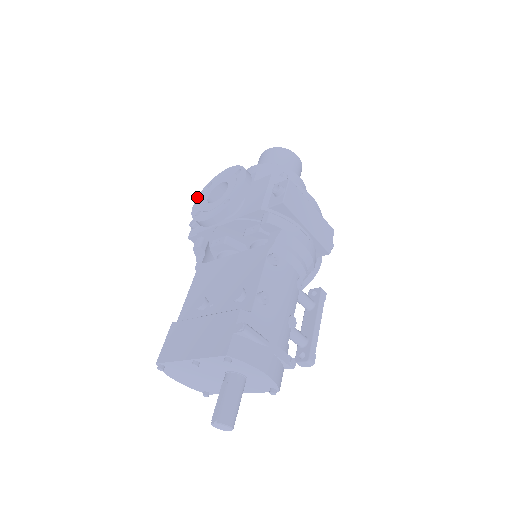
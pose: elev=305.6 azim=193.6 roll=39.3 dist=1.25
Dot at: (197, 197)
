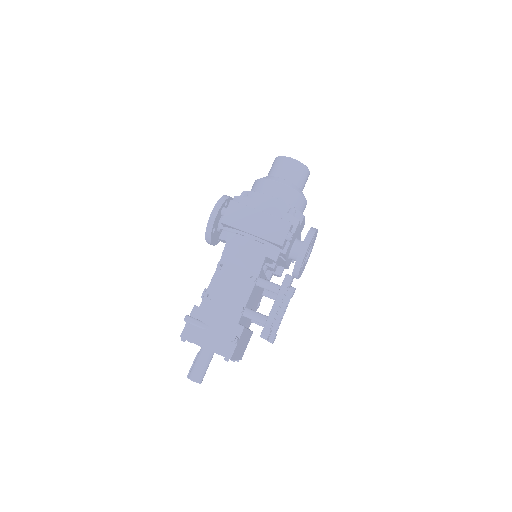
Dot at: occluded
